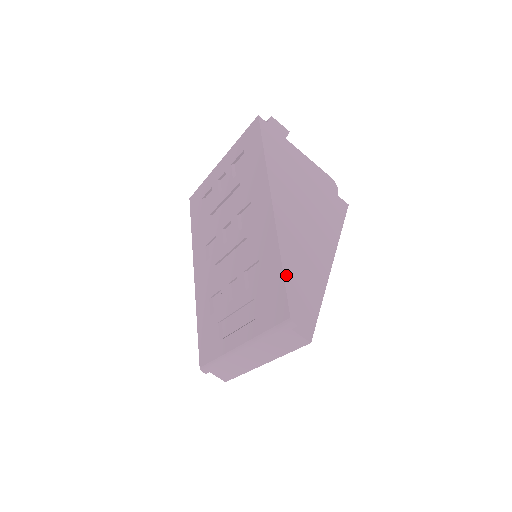
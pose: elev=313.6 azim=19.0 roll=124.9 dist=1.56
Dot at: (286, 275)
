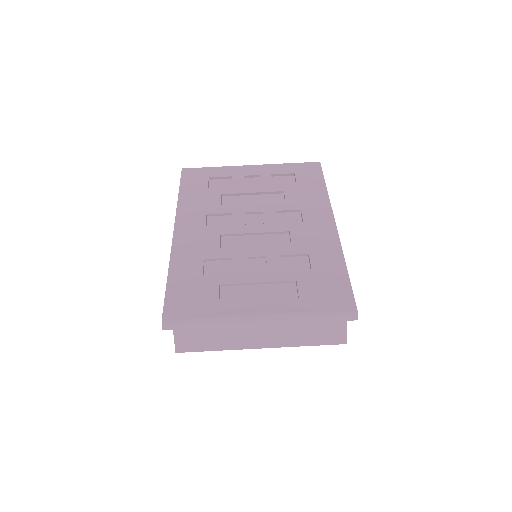
Dot at: (348, 277)
